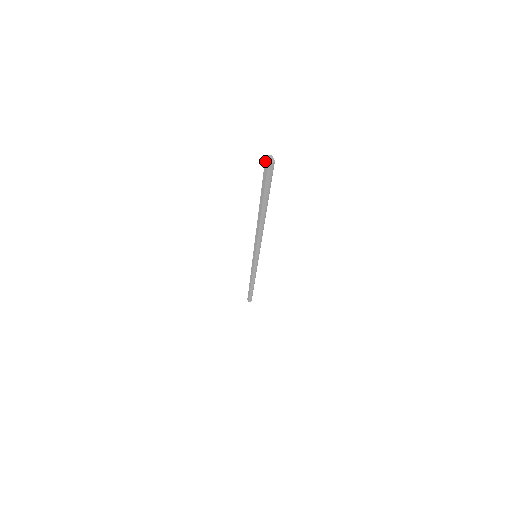
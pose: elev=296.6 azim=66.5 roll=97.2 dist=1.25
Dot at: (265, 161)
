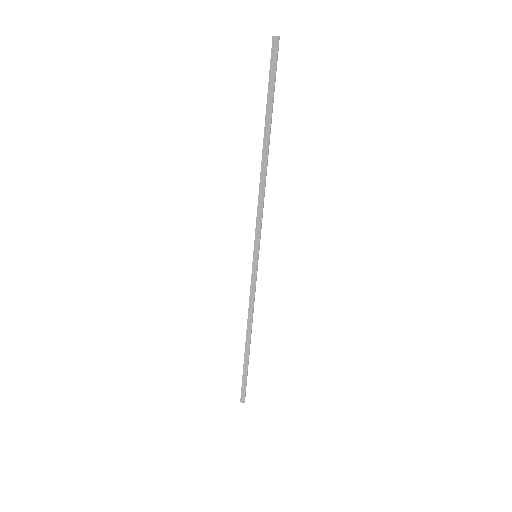
Dot at: (273, 40)
